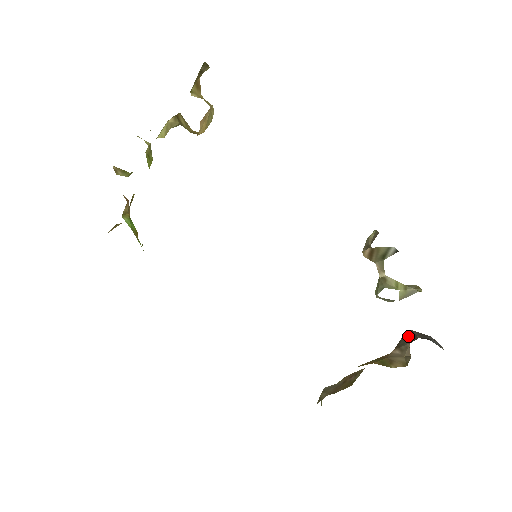
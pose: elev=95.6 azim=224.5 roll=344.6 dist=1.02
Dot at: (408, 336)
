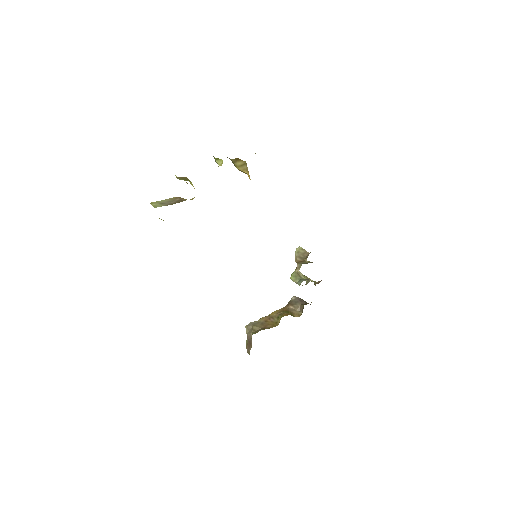
Dot at: (297, 300)
